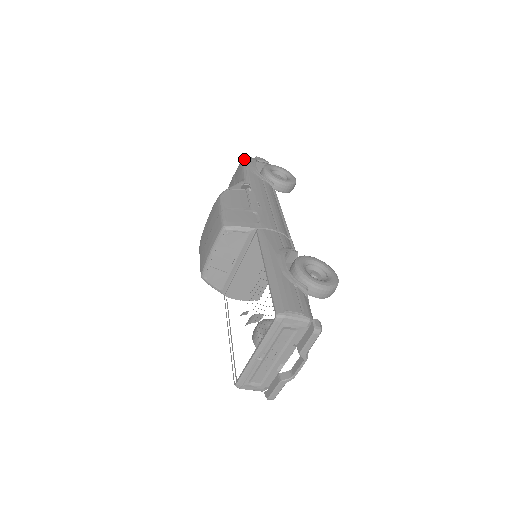
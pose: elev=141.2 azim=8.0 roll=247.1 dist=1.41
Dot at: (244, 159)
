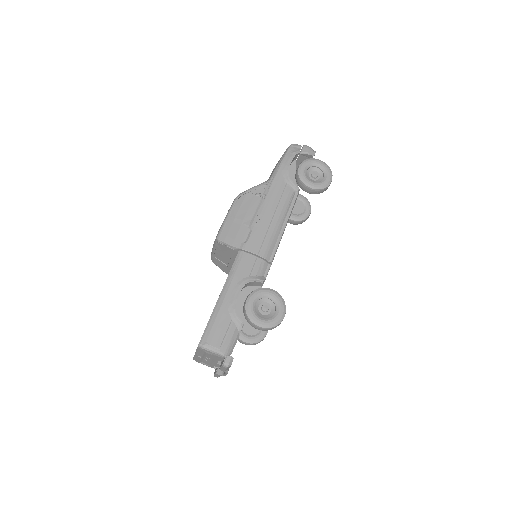
Dot at: (287, 149)
